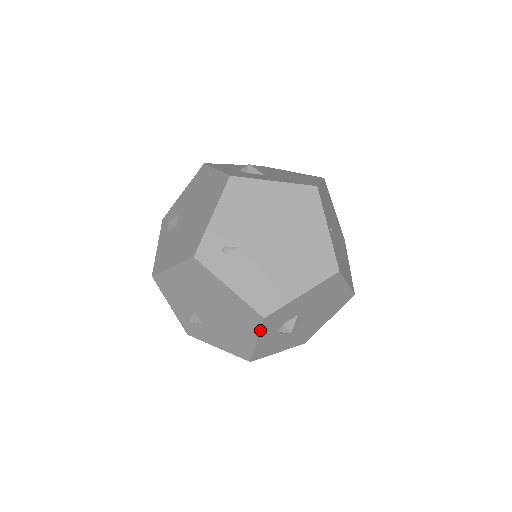
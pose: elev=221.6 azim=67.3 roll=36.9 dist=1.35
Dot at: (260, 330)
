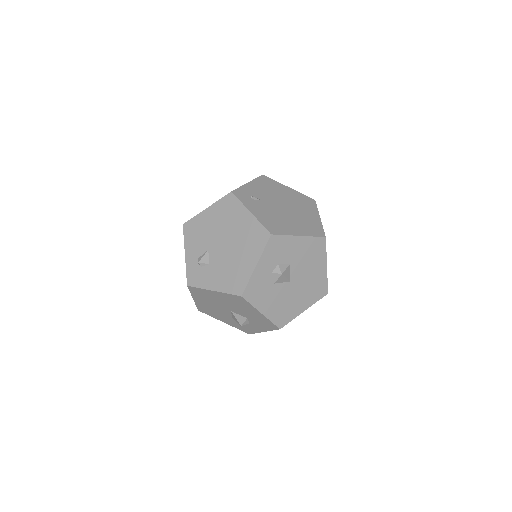
Dot at: (264, 250)
